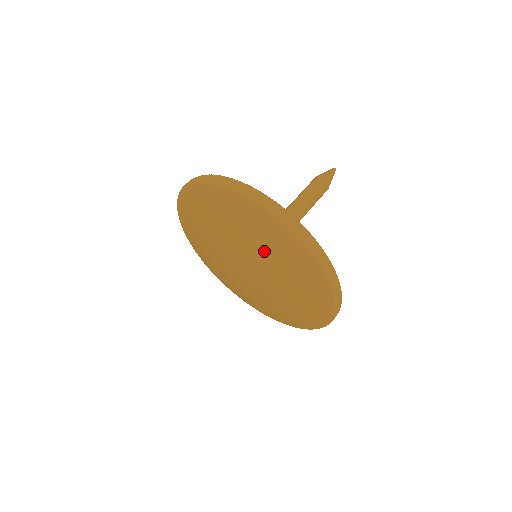
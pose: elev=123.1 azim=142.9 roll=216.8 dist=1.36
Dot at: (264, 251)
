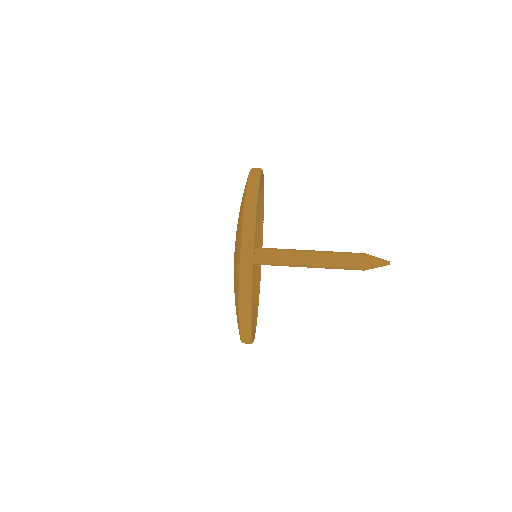
Dot at: occluded
